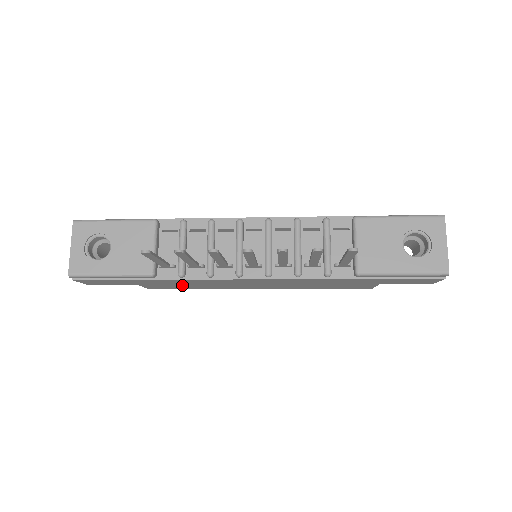
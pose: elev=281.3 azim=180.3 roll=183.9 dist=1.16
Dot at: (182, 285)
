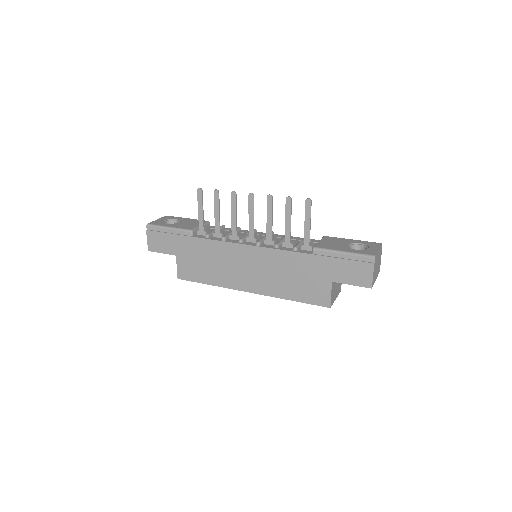
Dot at: (202, 264)
